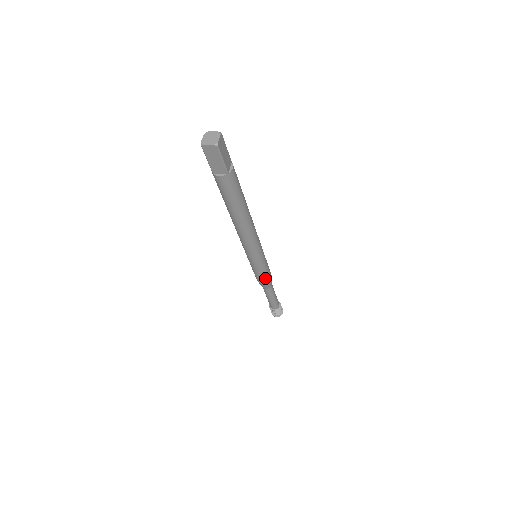
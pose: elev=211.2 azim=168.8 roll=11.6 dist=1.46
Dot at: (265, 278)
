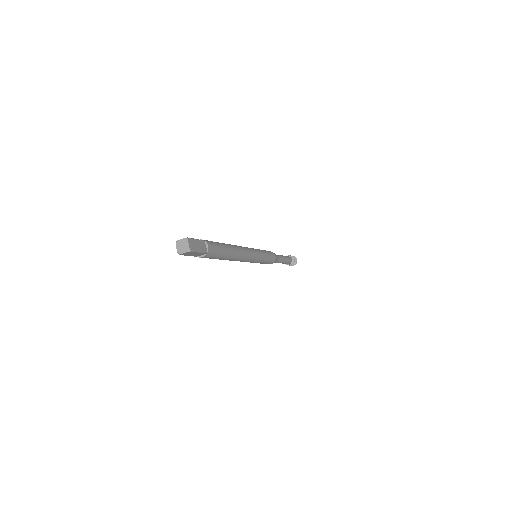
Dot at: (271, 261)
